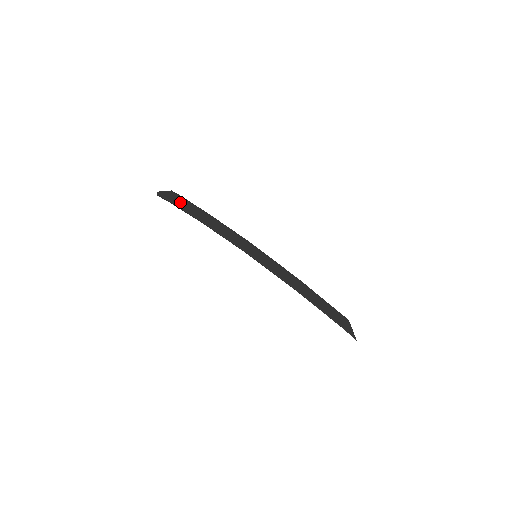
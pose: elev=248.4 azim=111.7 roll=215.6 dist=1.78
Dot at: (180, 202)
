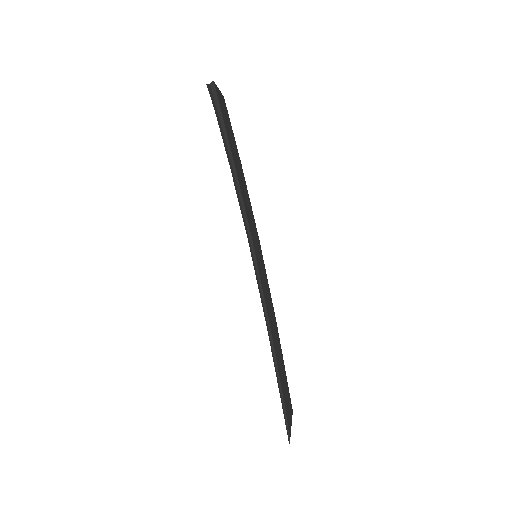
Dot at: (226, 118)
